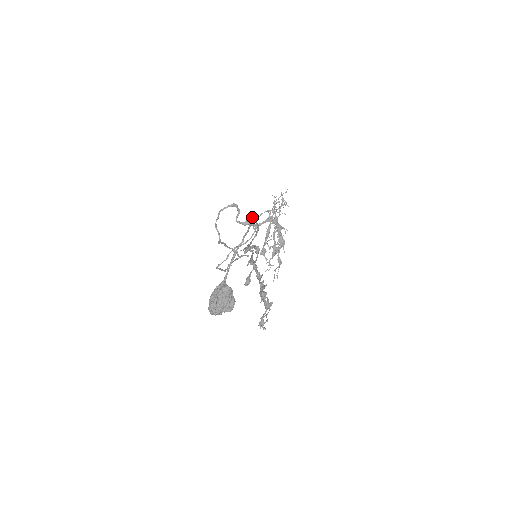
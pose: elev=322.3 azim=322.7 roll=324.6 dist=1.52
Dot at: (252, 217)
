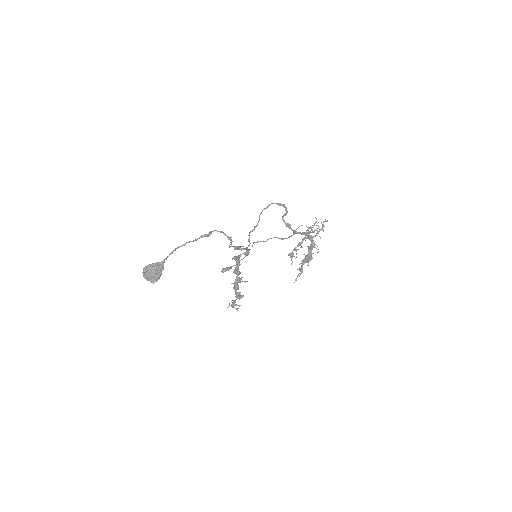
Dot at: (209, 232)
